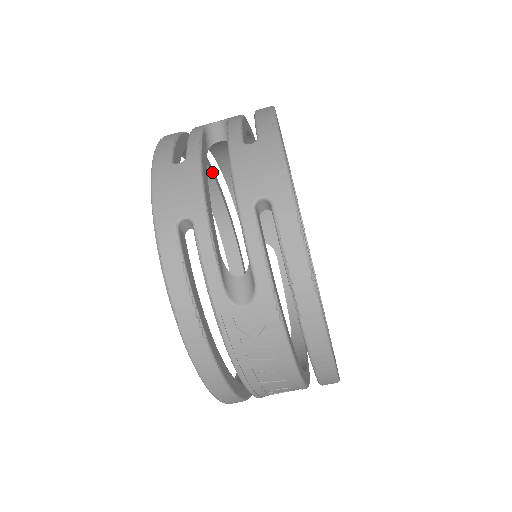
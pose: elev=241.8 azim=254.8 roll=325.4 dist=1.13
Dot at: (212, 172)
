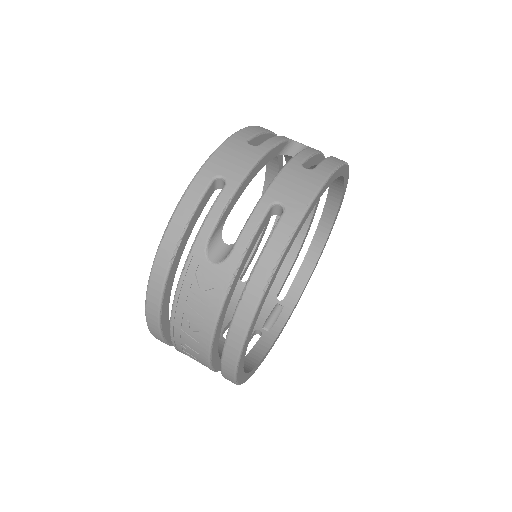
Dot at: occluded
